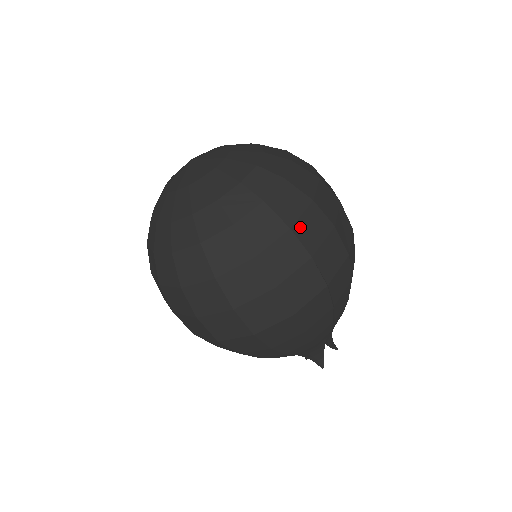
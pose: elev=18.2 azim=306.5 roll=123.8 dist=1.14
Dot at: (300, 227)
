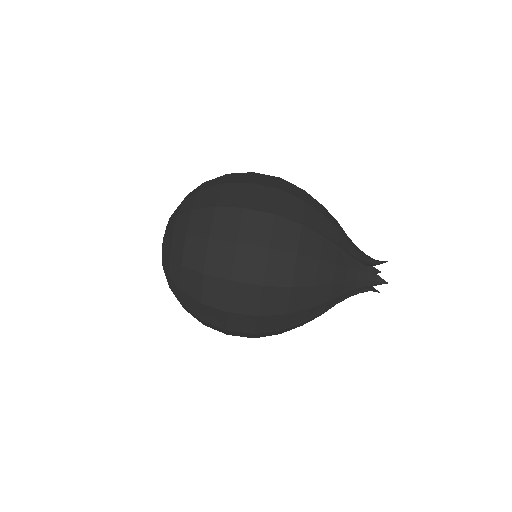
Dot at: (222, 201)
